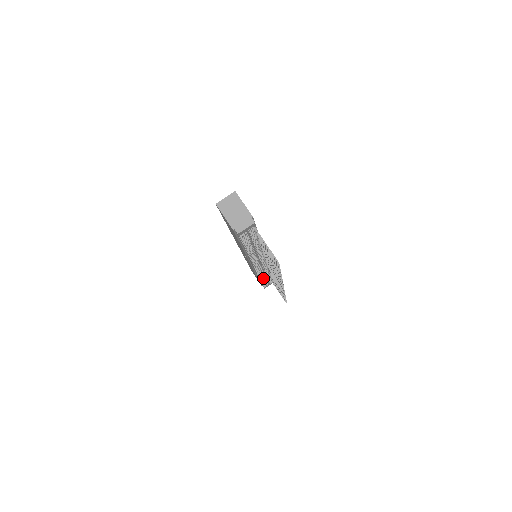
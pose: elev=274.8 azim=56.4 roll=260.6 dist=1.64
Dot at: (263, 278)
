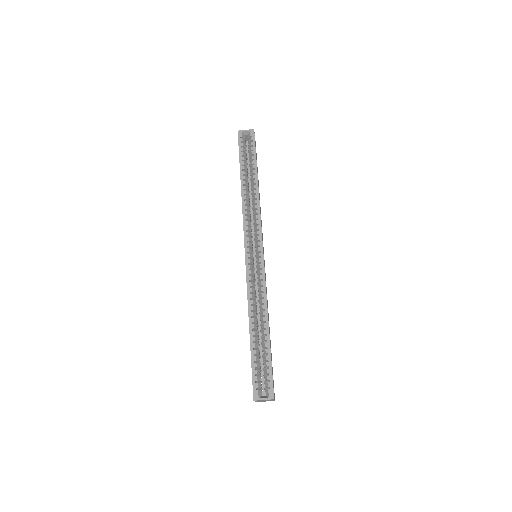
Dot at: occluded
